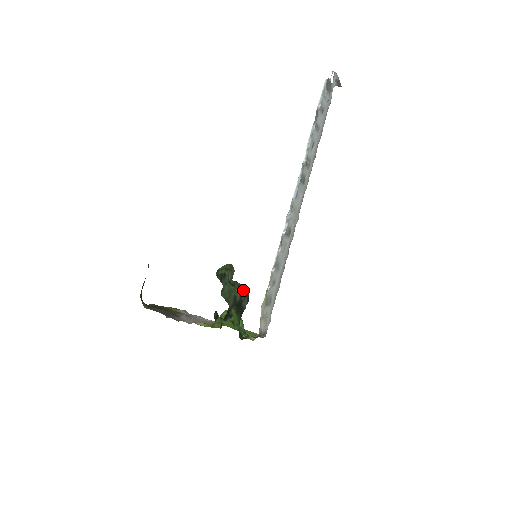
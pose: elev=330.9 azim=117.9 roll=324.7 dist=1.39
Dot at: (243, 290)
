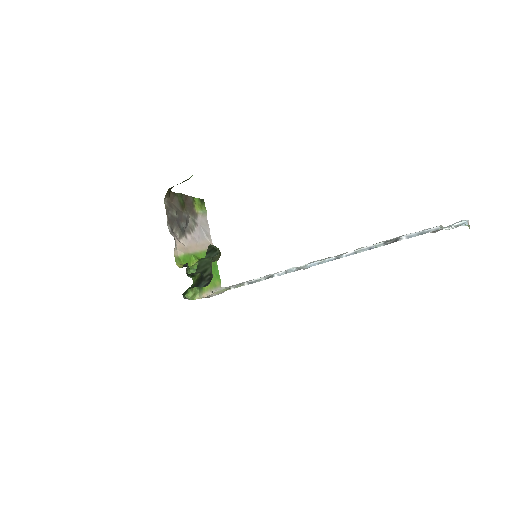
Dot at: (212, 275)
